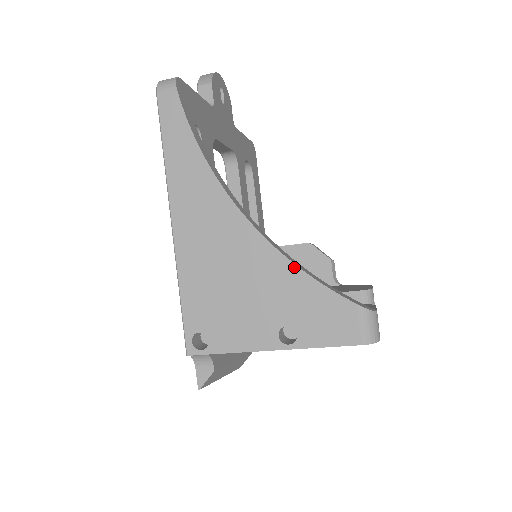
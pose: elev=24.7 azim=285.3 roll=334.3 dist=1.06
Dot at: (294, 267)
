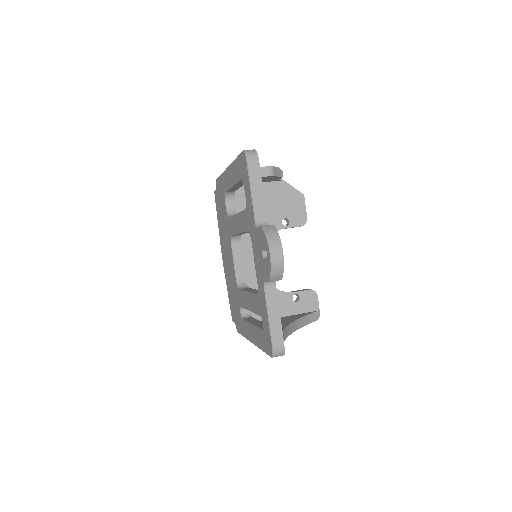
Dot at: (299, 328)
